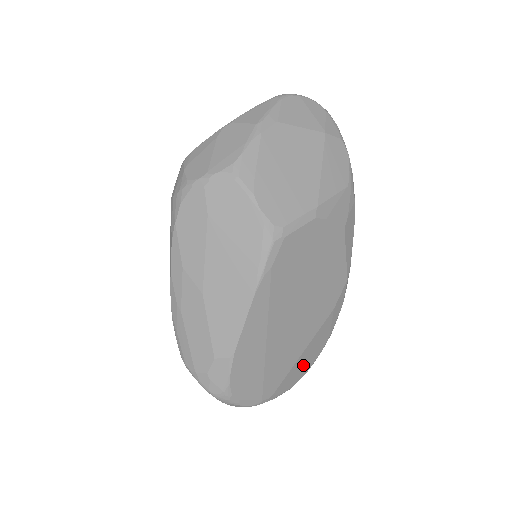
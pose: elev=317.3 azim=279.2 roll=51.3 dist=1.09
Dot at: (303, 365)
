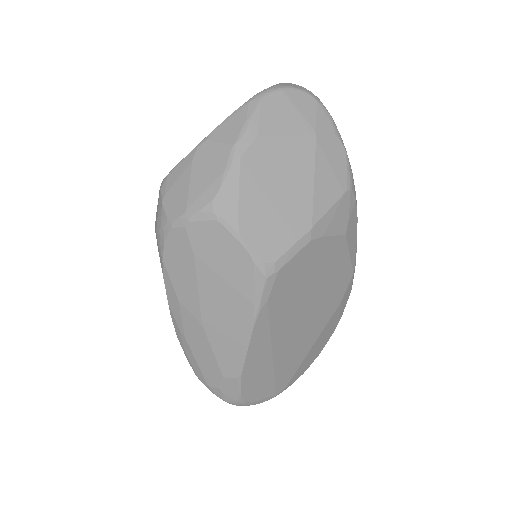
Dot at: (314, 353)
